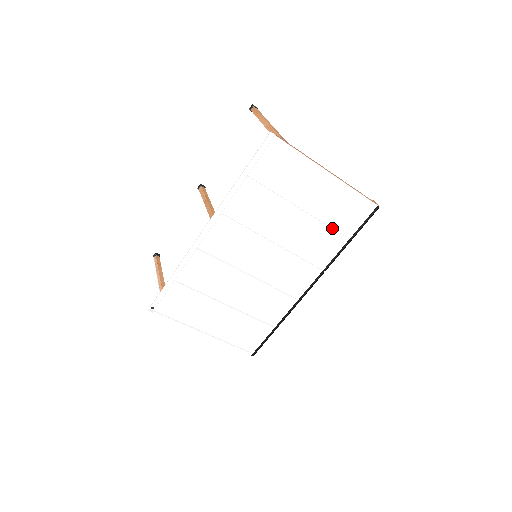
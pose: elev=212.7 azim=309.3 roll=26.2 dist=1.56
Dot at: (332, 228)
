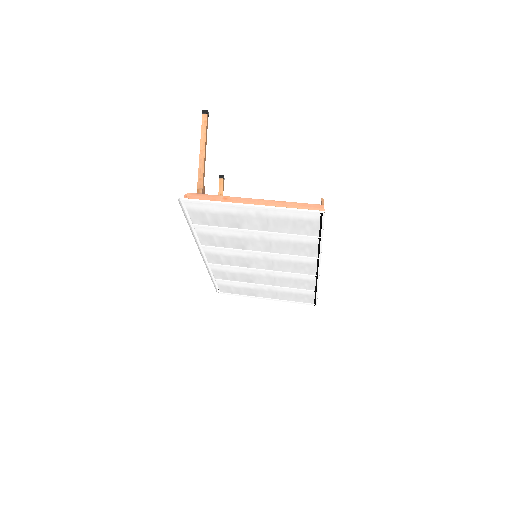
Dot at: (294, 234)
